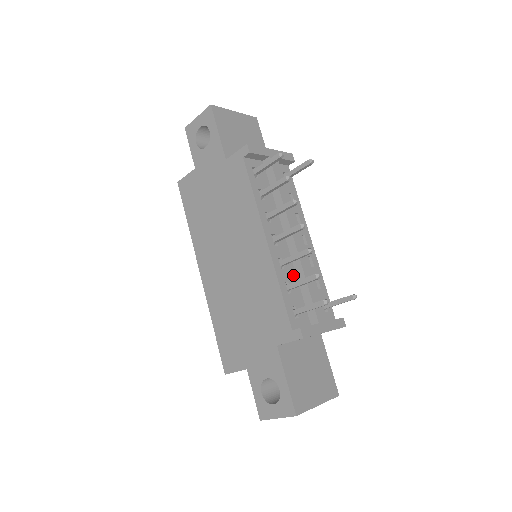
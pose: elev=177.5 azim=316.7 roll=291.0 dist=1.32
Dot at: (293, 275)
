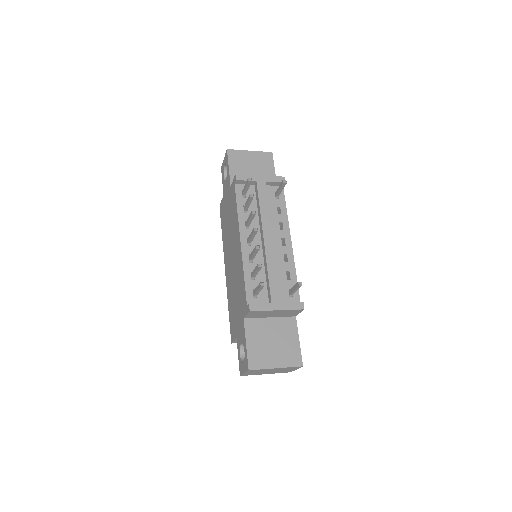
Dot at: occluded
